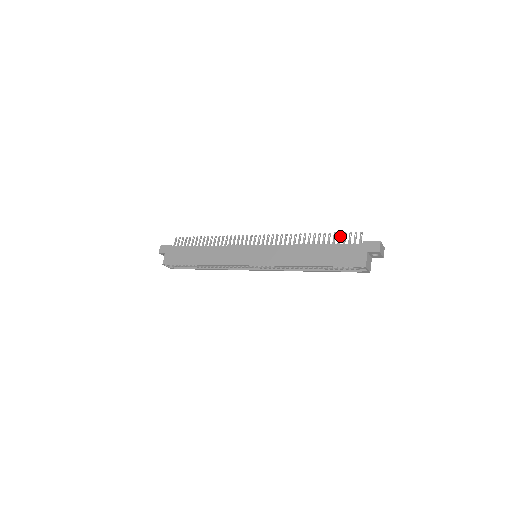
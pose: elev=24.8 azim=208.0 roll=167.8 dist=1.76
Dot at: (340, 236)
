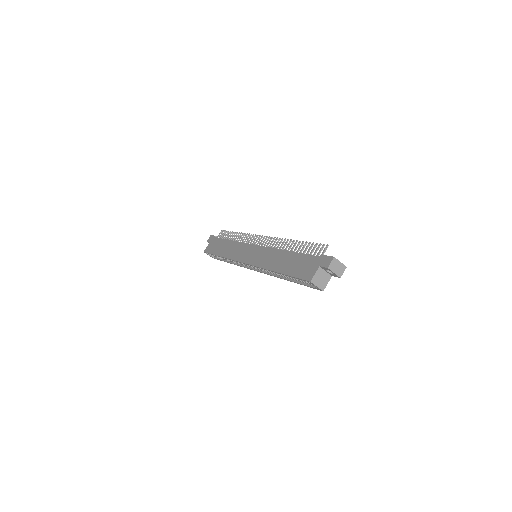
Dot at: (311, 246)
